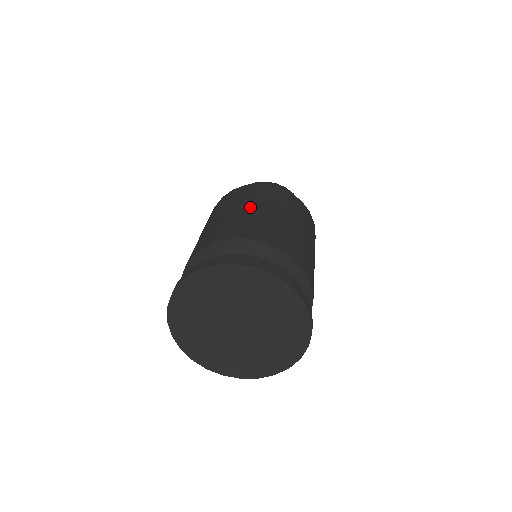
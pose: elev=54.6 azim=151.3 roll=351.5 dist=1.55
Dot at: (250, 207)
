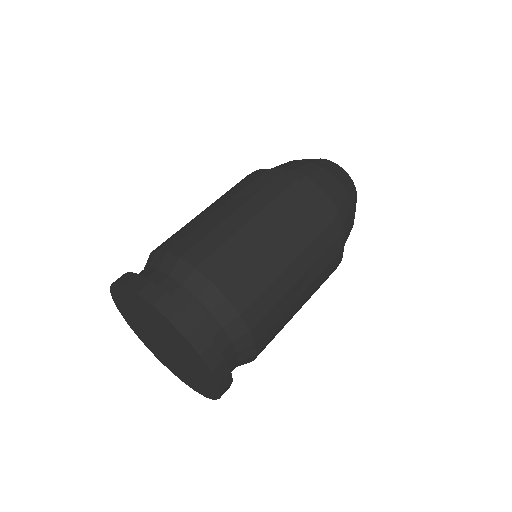
Dot at: occluded
